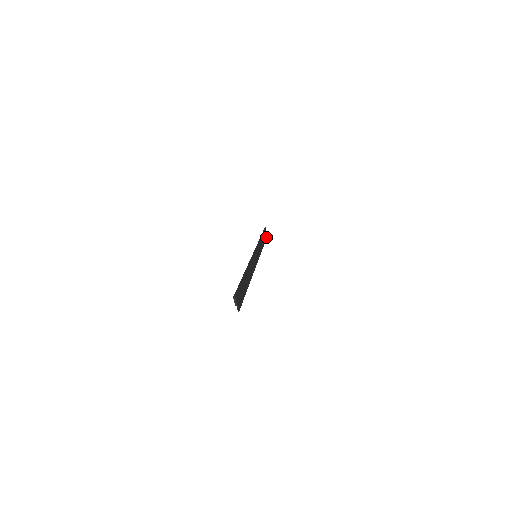
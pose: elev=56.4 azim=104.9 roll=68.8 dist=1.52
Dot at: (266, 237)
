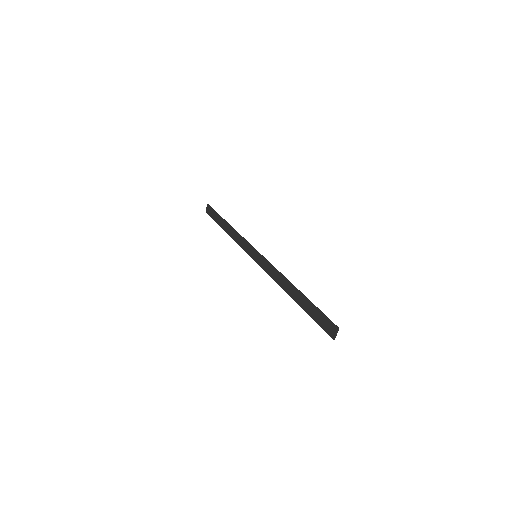
Dot at: (212, 217)
